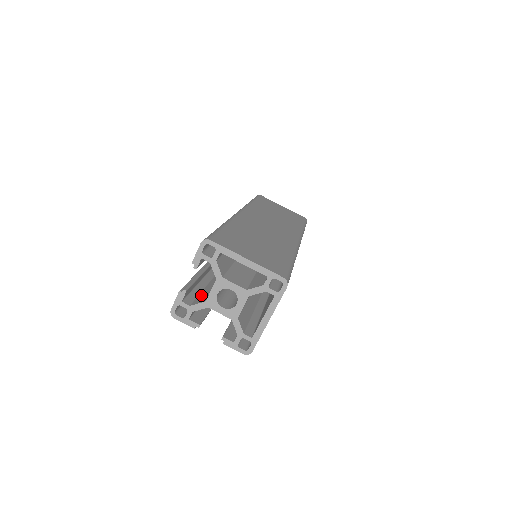
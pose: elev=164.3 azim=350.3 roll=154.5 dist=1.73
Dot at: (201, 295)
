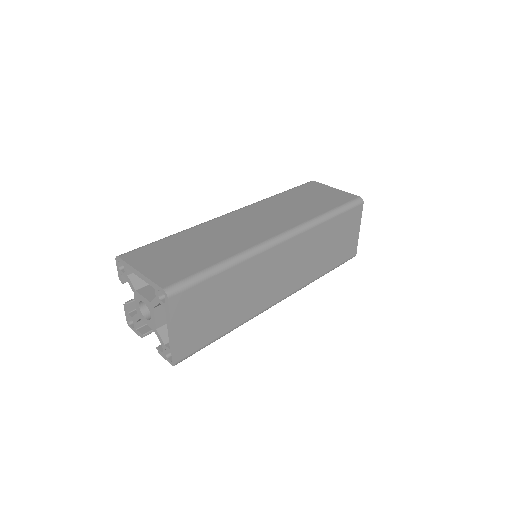
Dot at: occluded
